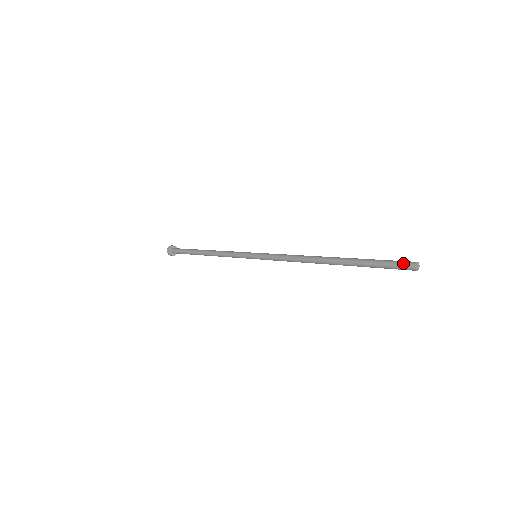
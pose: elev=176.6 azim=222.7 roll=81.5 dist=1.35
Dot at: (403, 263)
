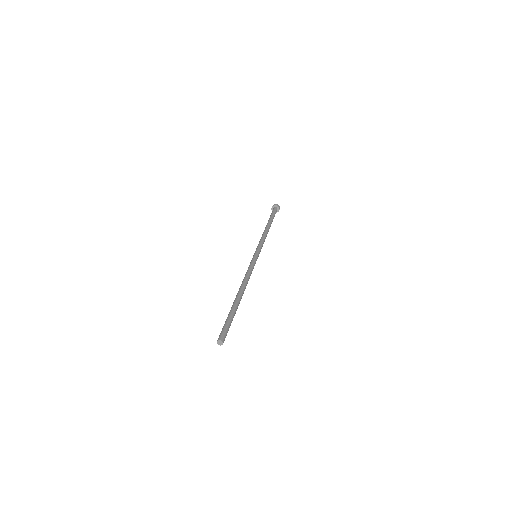
Dot at: (221, 334)
